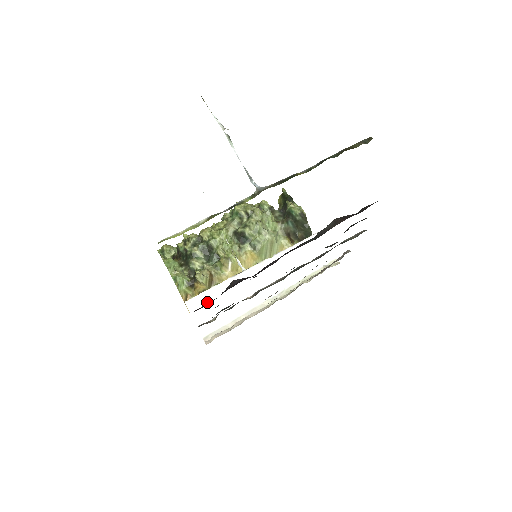
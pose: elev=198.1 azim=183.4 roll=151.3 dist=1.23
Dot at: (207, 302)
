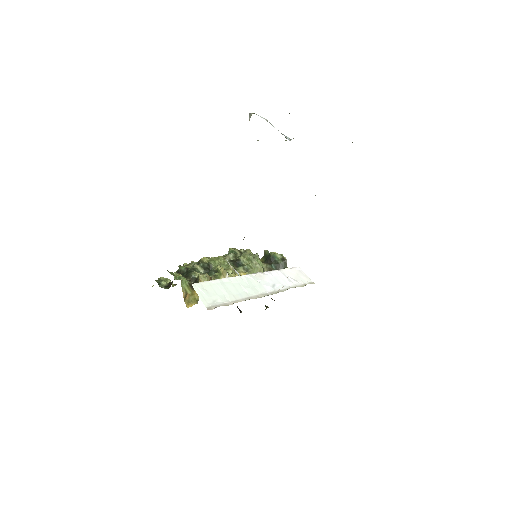
Dot at: (210, 287)
